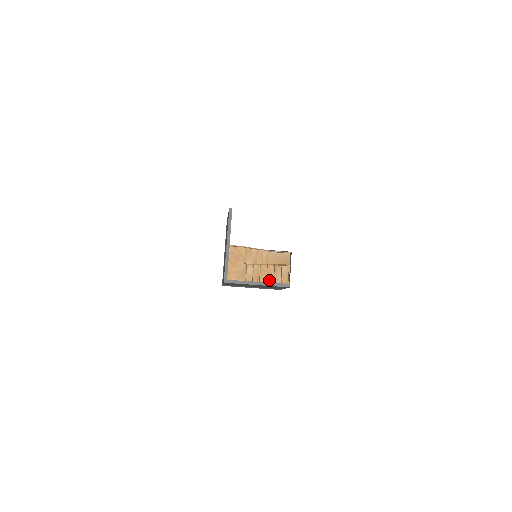
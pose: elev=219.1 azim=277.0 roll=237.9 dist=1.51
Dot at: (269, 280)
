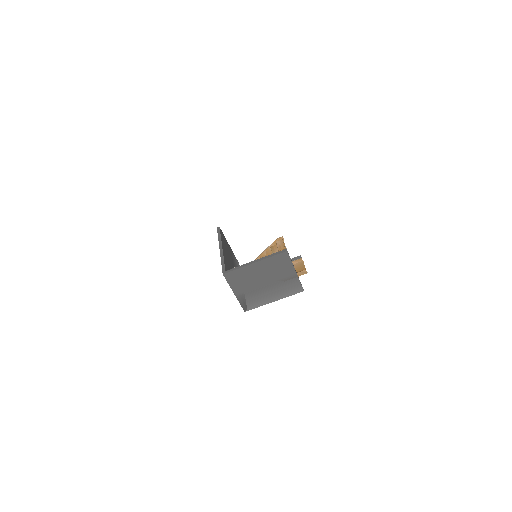
Dot at: occluded
